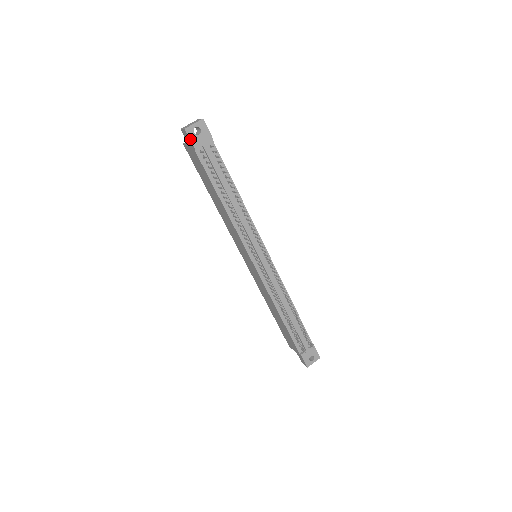
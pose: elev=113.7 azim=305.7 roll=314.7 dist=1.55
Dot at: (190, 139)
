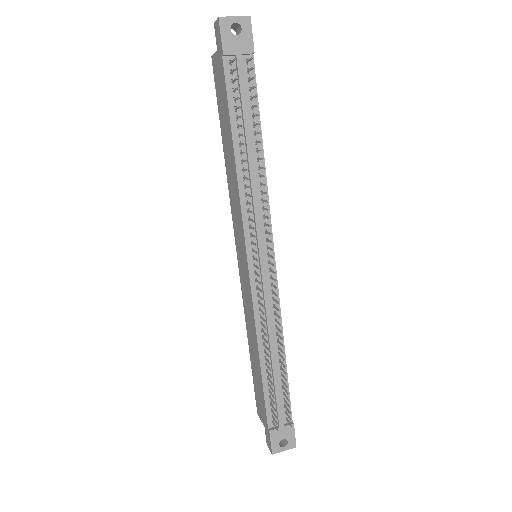
Dot at: (221, 36)
